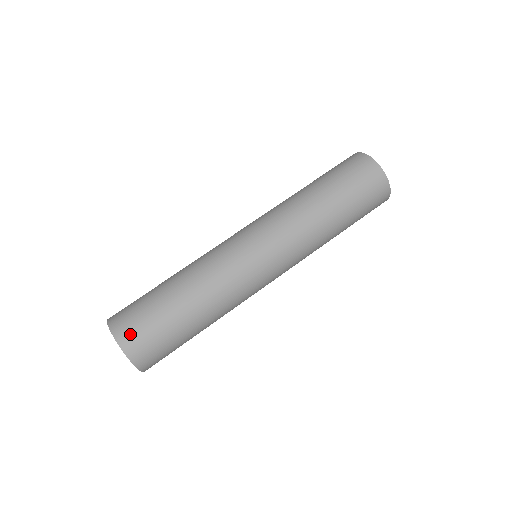
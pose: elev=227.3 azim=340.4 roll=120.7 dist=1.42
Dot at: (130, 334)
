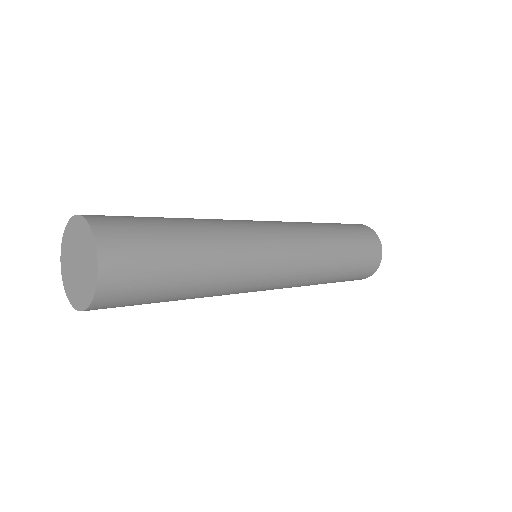
Dot at: (111, 226)
